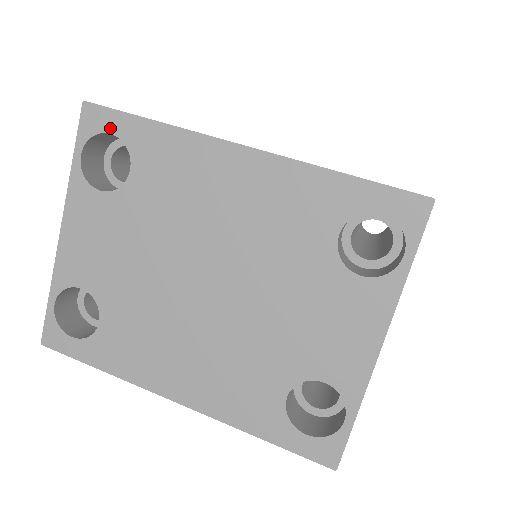
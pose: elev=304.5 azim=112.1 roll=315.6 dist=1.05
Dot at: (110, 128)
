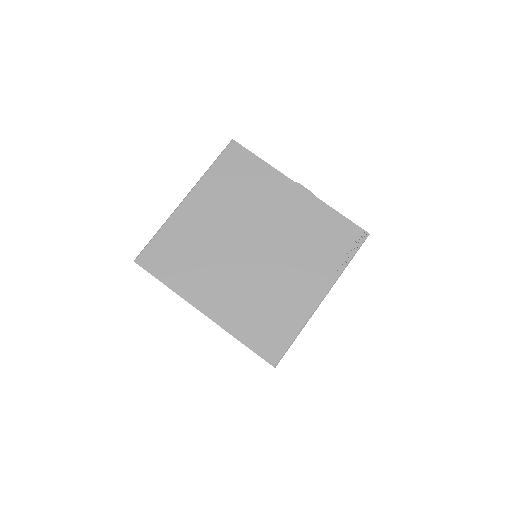
Dot at: occluded
